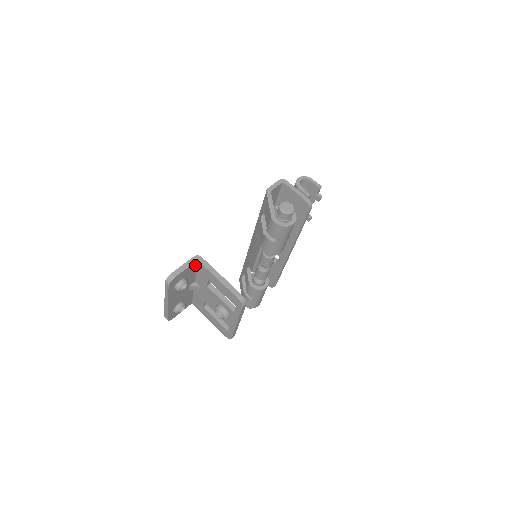
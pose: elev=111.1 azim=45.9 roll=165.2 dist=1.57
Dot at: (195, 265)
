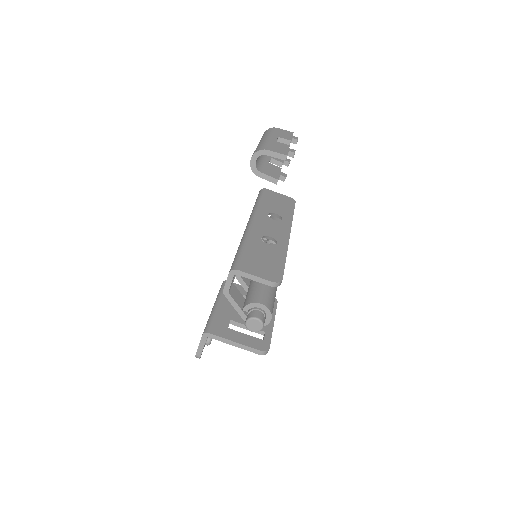
Dot at: occluded
